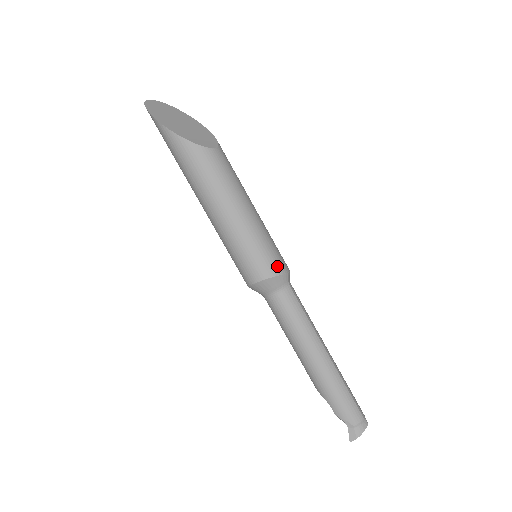
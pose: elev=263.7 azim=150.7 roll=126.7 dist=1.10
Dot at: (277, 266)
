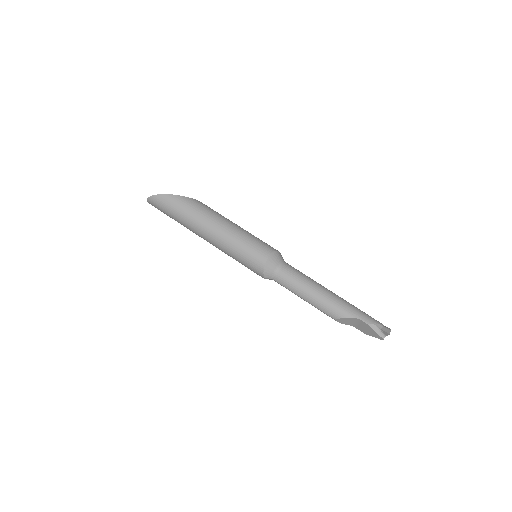
Dot at: occluded
